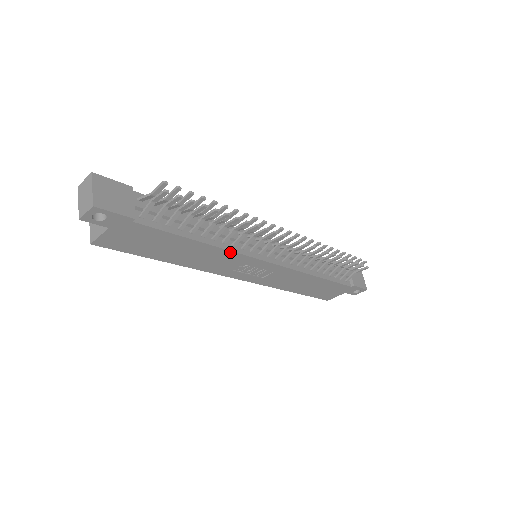
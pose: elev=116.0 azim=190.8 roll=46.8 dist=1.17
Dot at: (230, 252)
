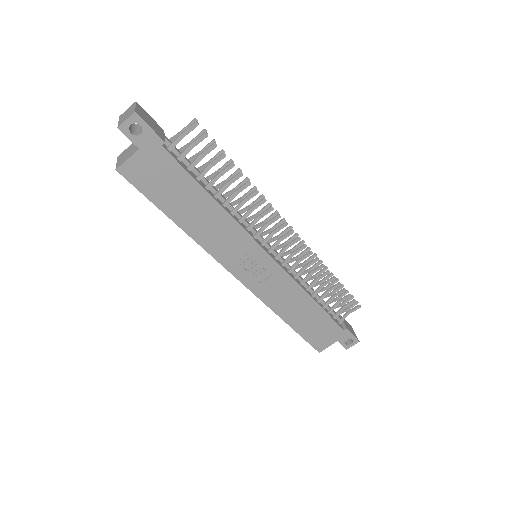
Dot at: (237, 225)
